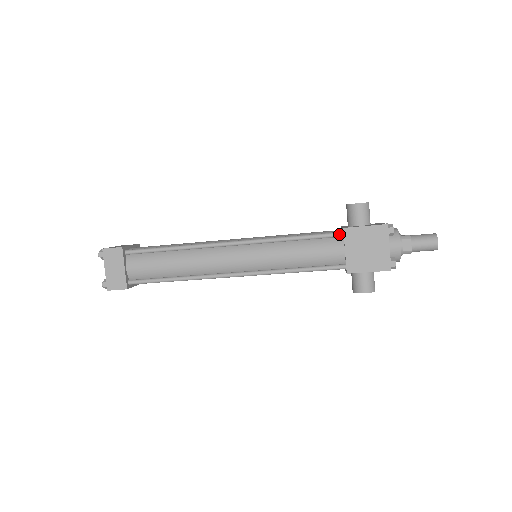
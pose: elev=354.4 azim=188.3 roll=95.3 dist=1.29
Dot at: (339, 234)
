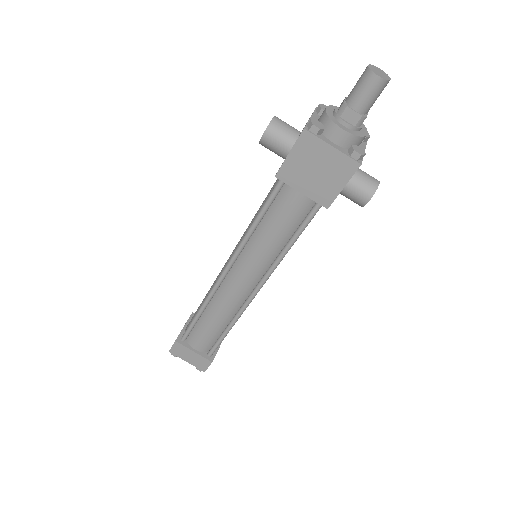
Dot at: (280, 183)
